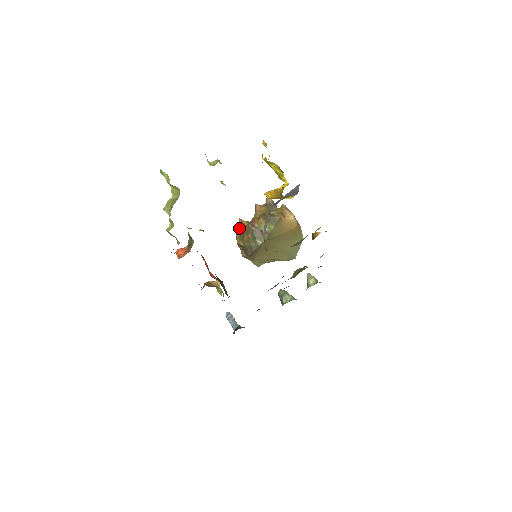
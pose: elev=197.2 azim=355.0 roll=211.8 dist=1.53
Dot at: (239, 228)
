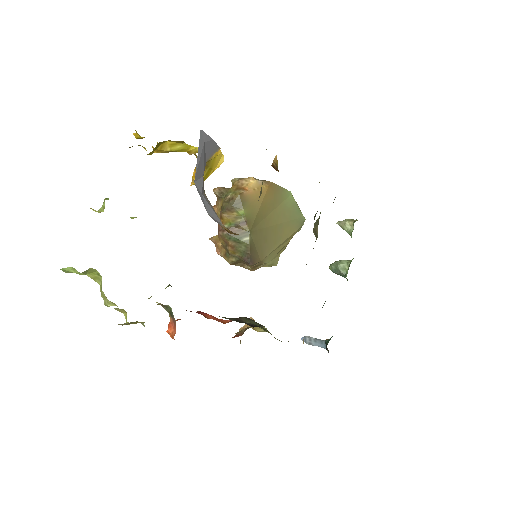
Dot at: (217, 247)
